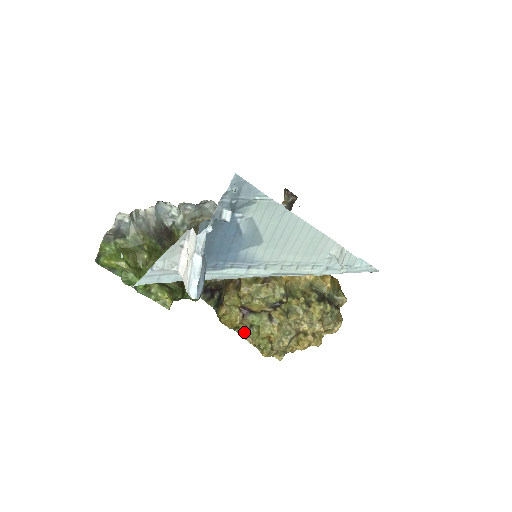
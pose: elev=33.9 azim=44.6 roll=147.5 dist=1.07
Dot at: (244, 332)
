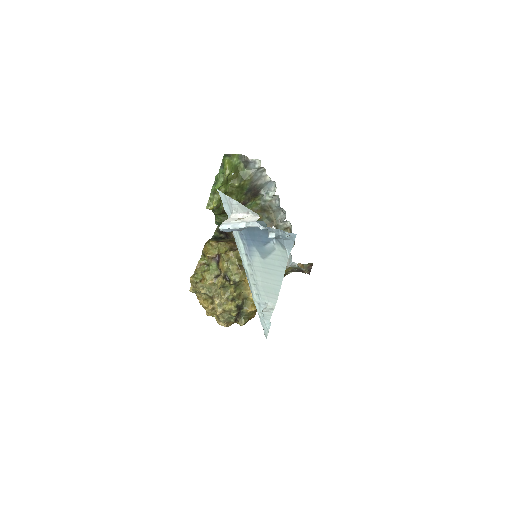
Dot at: (203, 261)
